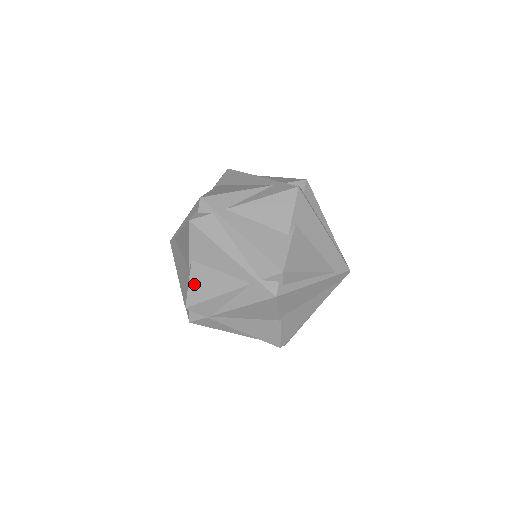
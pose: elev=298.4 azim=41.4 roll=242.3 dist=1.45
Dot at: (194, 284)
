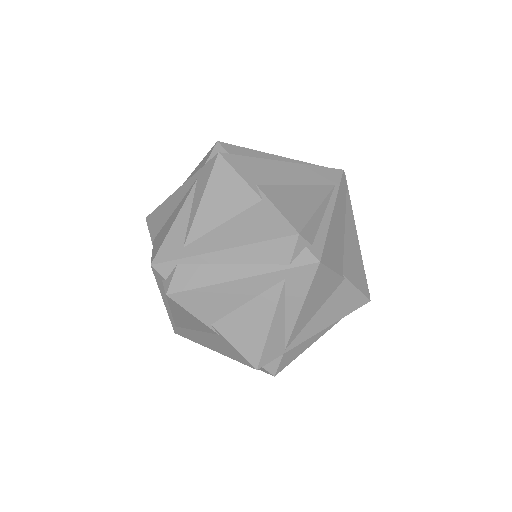
Dot at: (238, 341)
